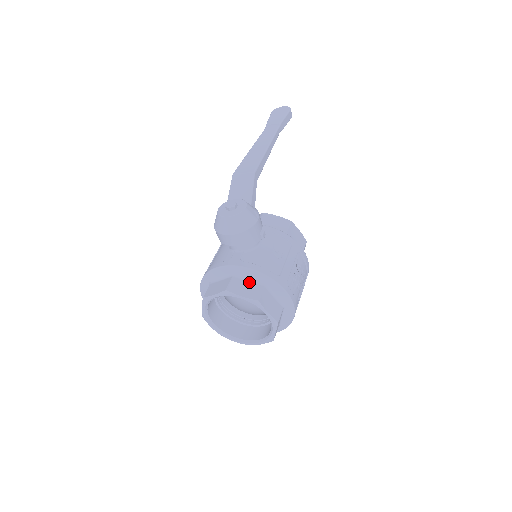
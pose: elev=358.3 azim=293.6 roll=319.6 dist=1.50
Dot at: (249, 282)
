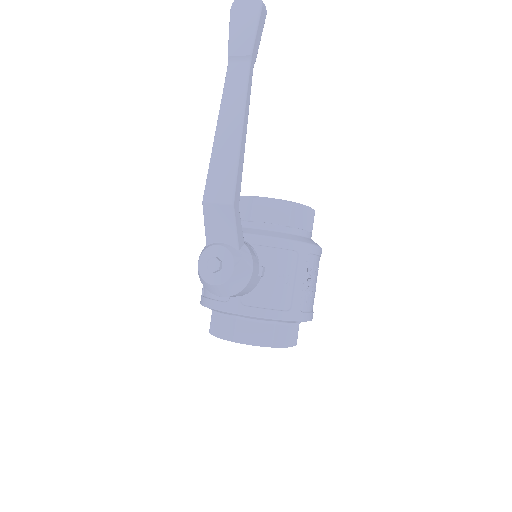
Dot at: (257, 323)
